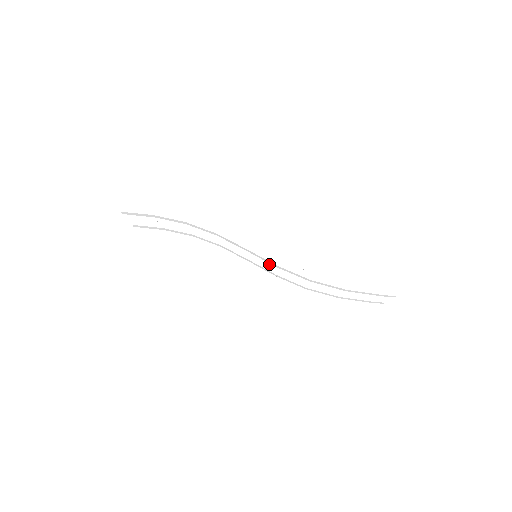
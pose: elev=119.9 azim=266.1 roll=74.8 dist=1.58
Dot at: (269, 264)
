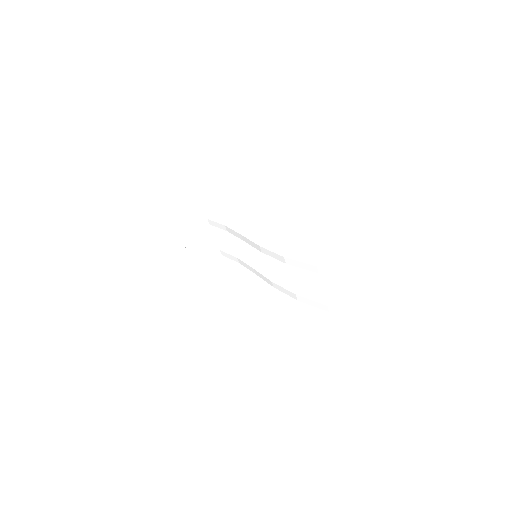
Dot at: occluded
